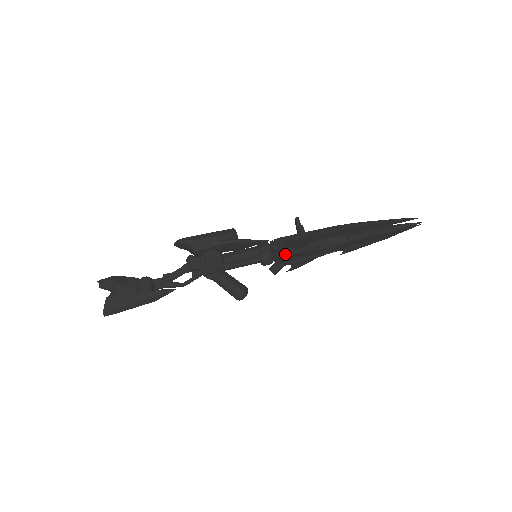
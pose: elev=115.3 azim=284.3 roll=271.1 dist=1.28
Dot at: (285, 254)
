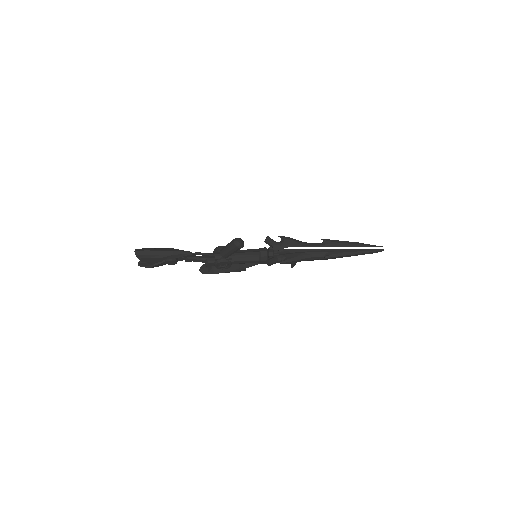
Dot at: (275, 242)
